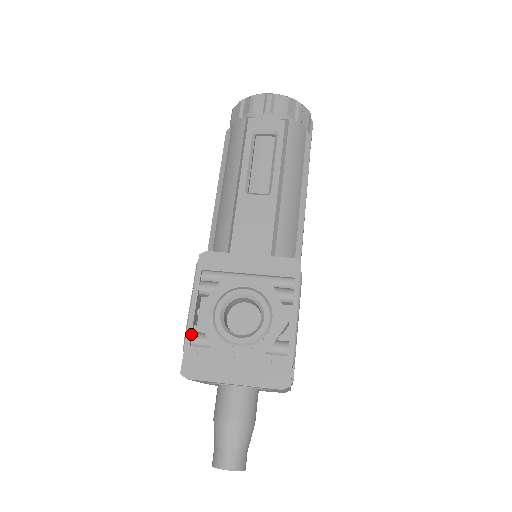
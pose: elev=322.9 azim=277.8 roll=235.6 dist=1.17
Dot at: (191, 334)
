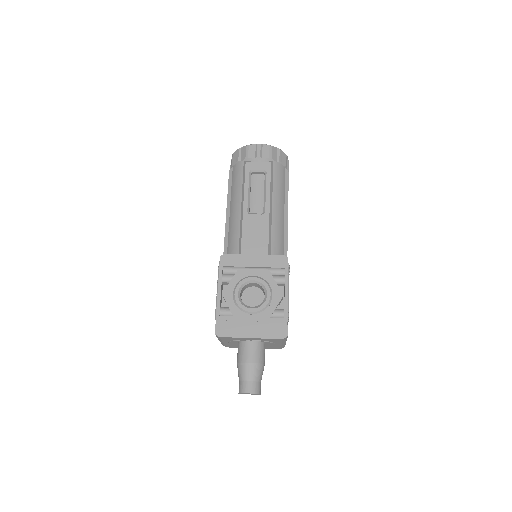
Dot at: (220, 308)
